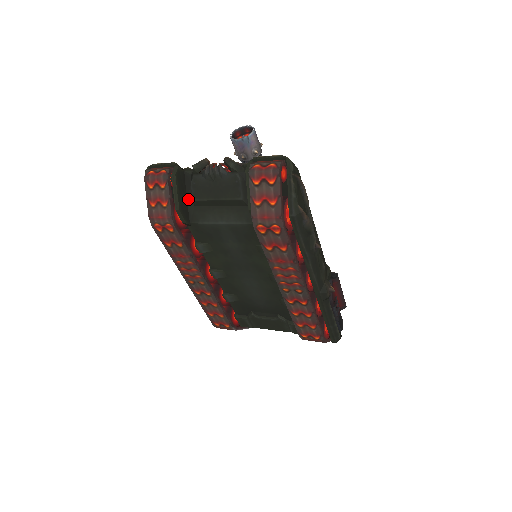
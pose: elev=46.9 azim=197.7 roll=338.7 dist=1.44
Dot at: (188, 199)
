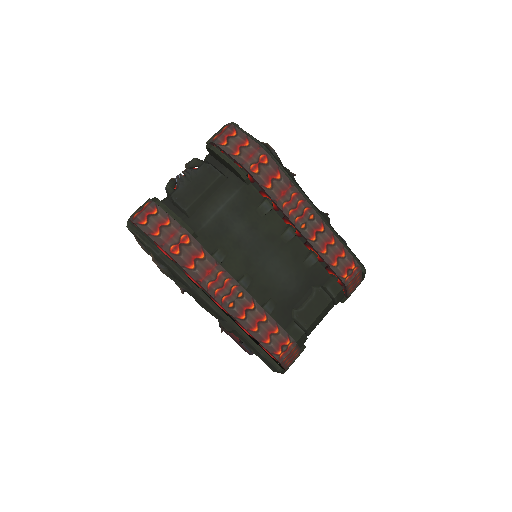
Dot at: (180, 217)
